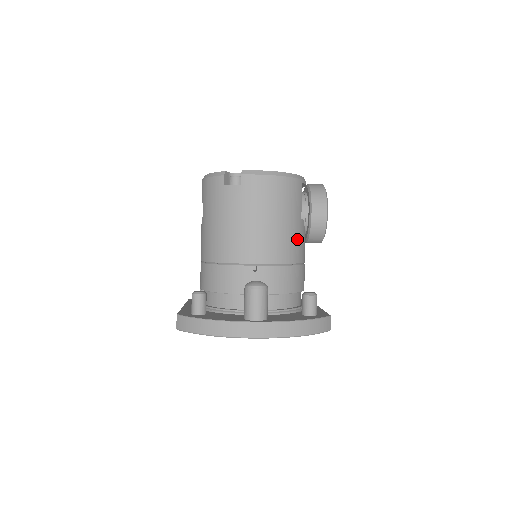
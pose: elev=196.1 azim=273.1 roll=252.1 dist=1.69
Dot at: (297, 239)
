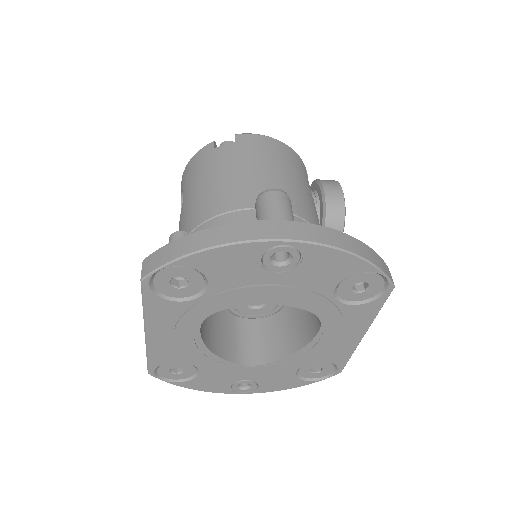
Dot at: (312, 208)
